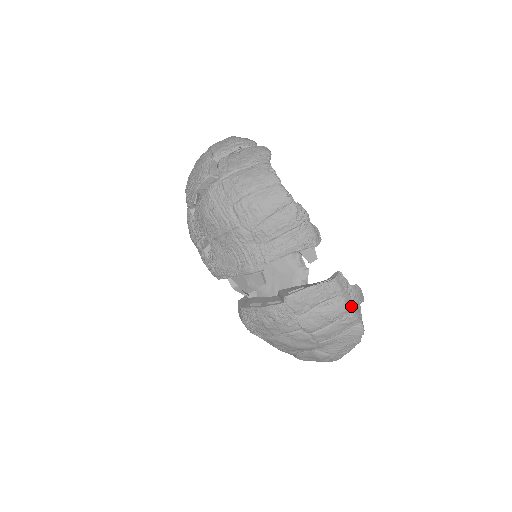
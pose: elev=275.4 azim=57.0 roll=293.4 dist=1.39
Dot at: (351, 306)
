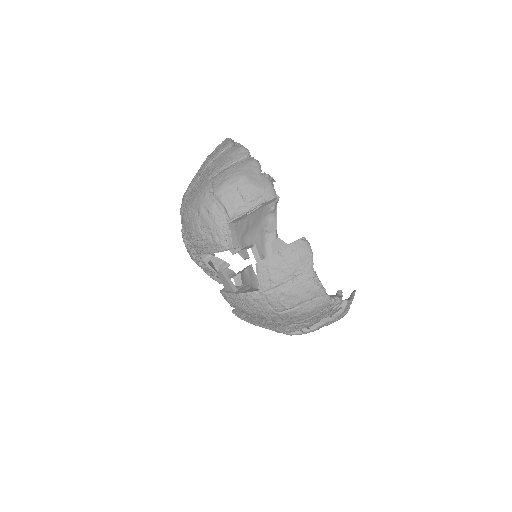
Dot at: (348, 310)
